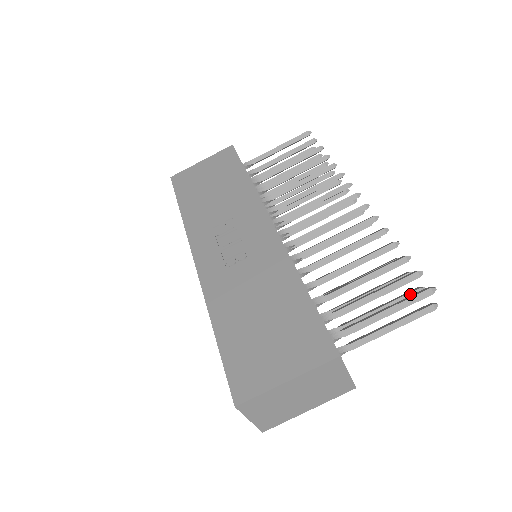
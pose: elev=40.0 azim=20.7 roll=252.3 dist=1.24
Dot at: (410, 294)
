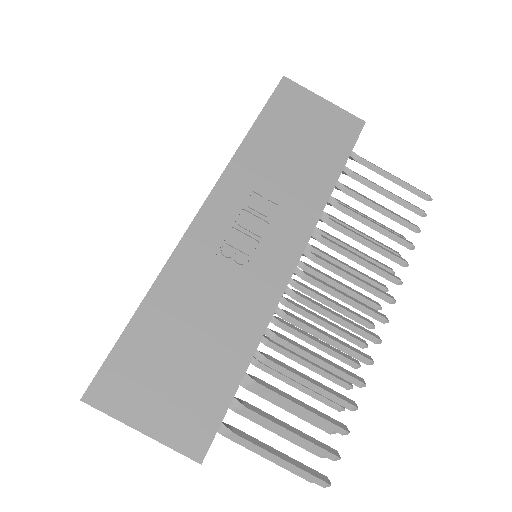
Dot at: occluded
